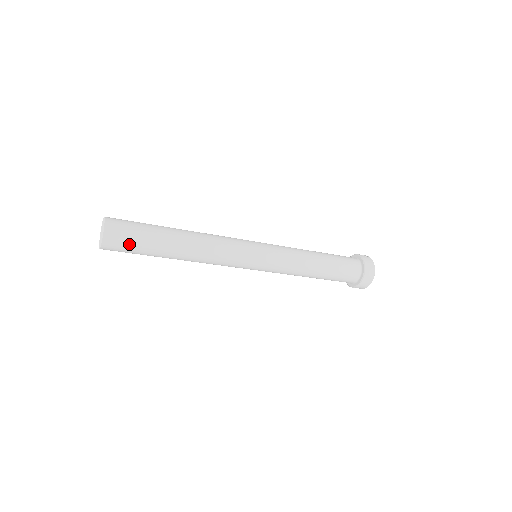
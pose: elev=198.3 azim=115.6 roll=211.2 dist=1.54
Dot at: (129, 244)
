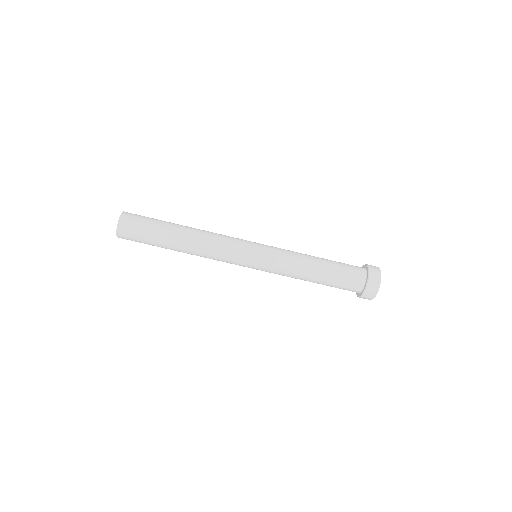
Dot at: (139, 231)
